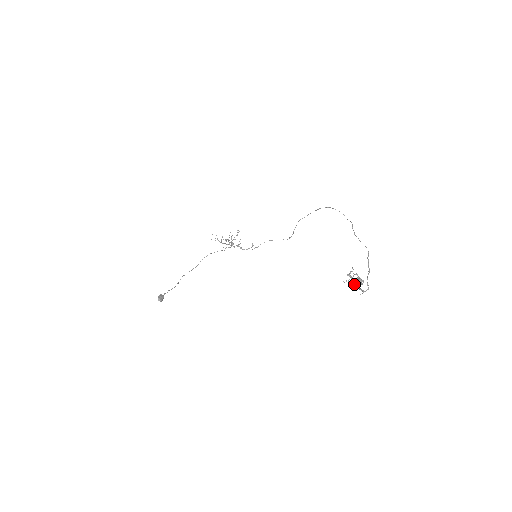
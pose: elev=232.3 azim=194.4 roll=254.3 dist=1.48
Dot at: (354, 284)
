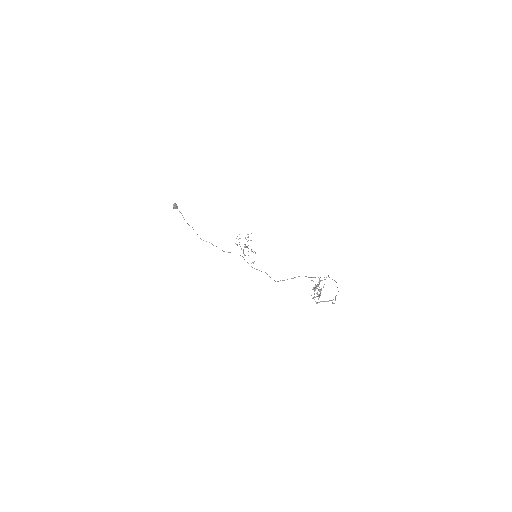
Dot at: (316, 287)
